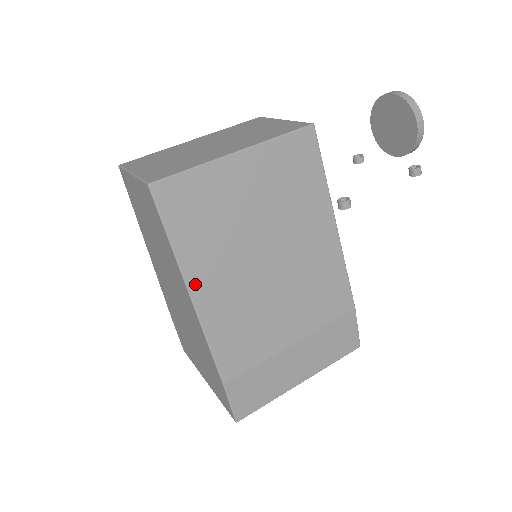
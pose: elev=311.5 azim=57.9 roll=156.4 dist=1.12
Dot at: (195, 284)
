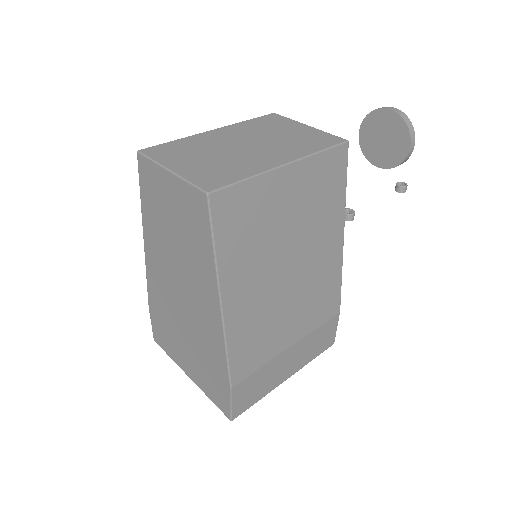
Dot at: (227, 295)
